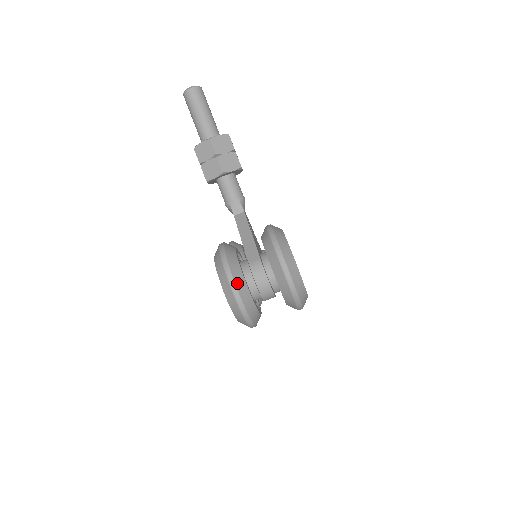
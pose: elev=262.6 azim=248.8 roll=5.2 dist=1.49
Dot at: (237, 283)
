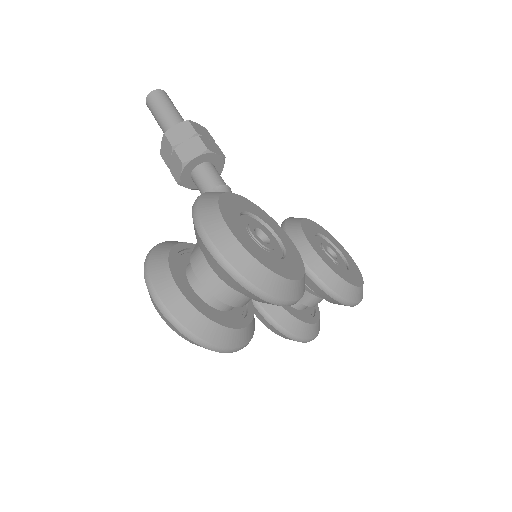
Dot at: (156, 281)
